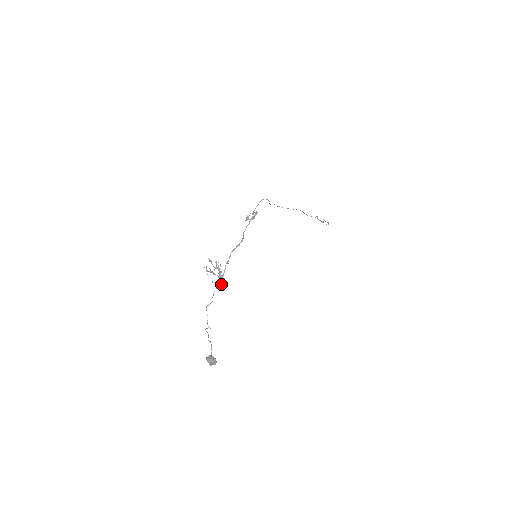
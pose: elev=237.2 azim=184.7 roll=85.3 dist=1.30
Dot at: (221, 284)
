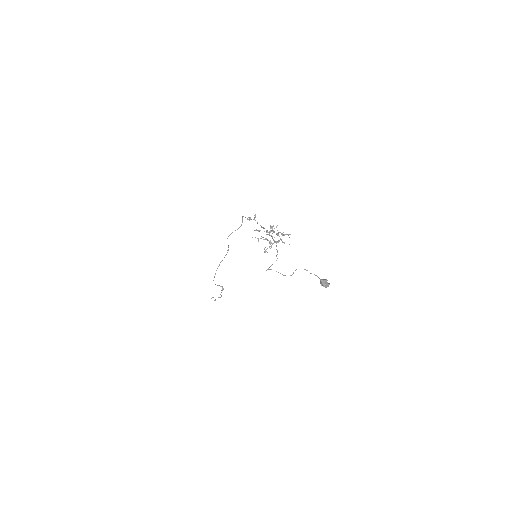
Dot at: occluded
